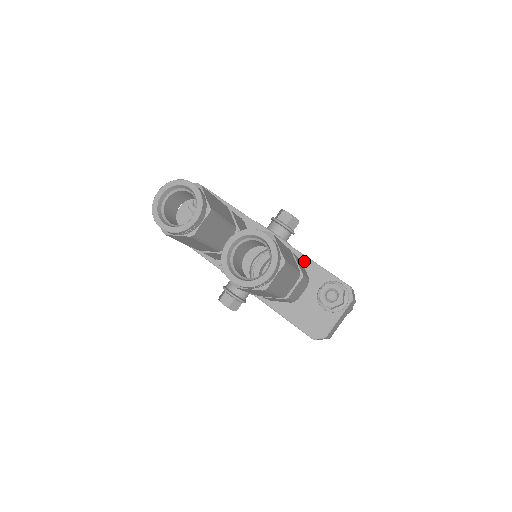
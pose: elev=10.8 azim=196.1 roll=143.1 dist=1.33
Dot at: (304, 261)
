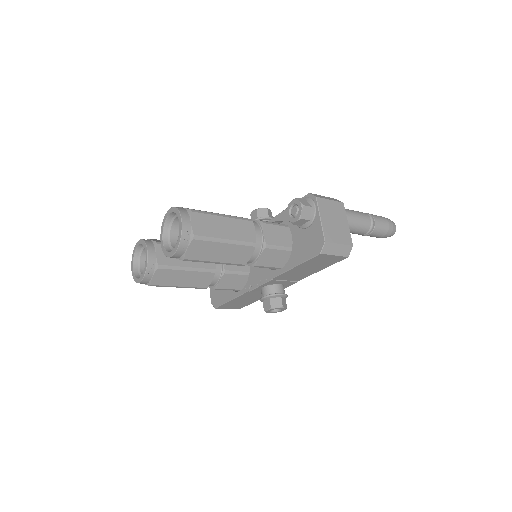
Dot at: (277, 220)
